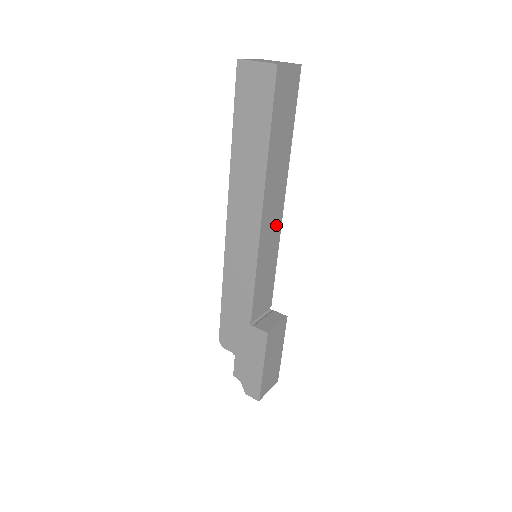
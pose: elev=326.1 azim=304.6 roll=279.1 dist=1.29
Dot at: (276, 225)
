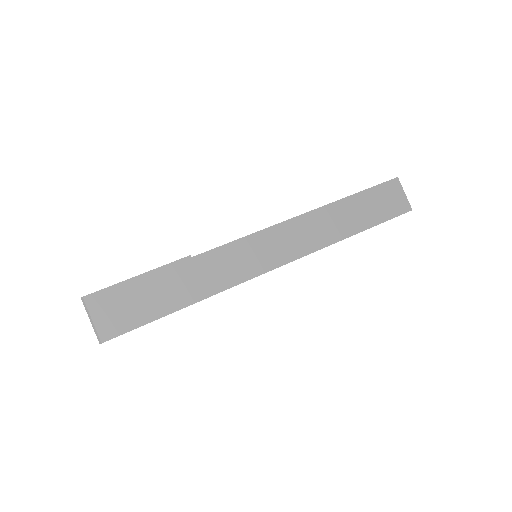
Dot at: (296, 249)
